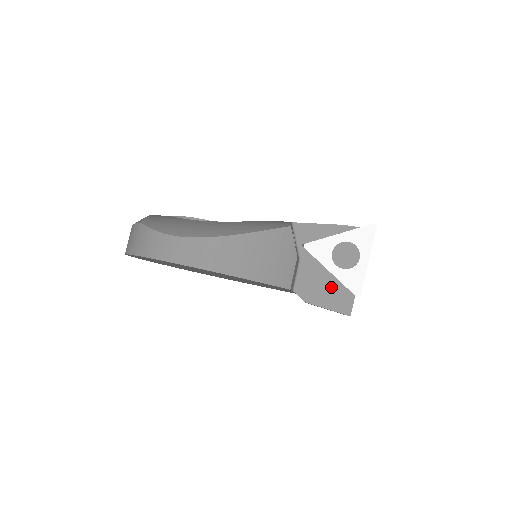
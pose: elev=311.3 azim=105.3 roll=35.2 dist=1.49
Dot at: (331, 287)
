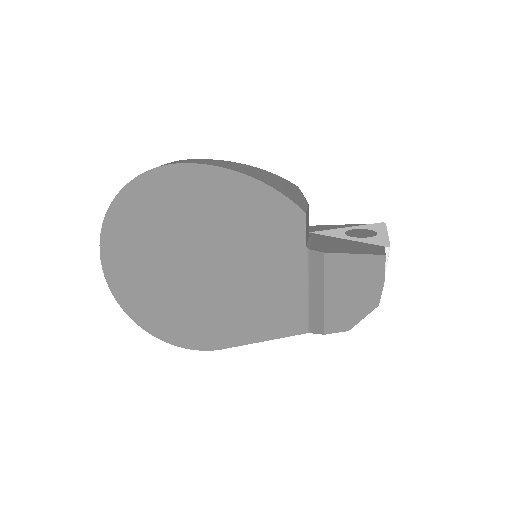
Dot at: (352, 245)
